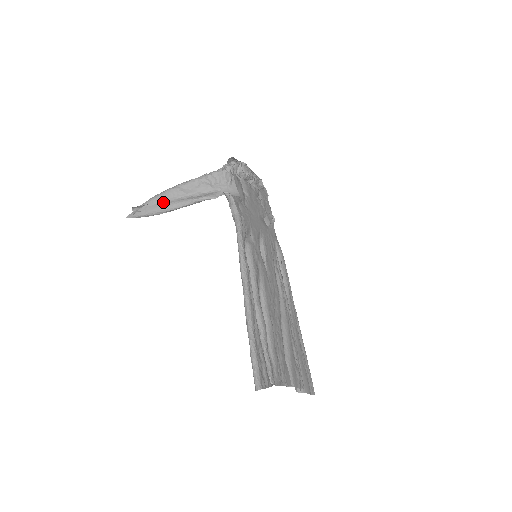
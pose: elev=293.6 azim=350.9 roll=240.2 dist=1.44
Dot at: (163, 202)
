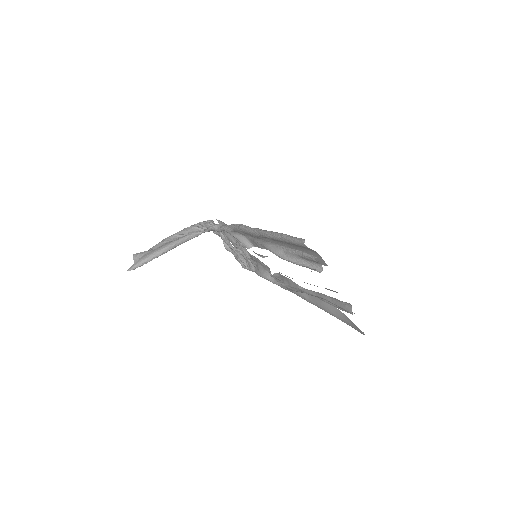
Dot at: (161, 246)
